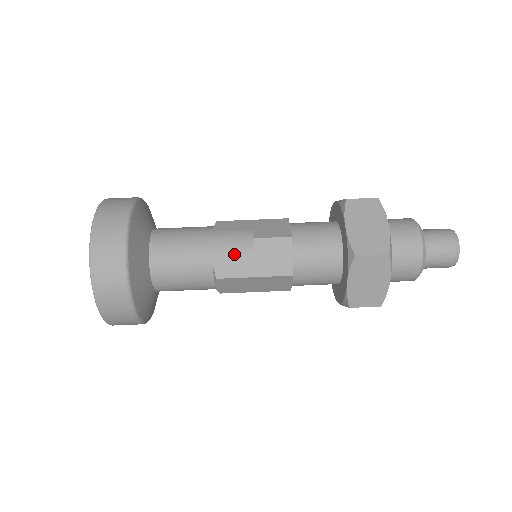
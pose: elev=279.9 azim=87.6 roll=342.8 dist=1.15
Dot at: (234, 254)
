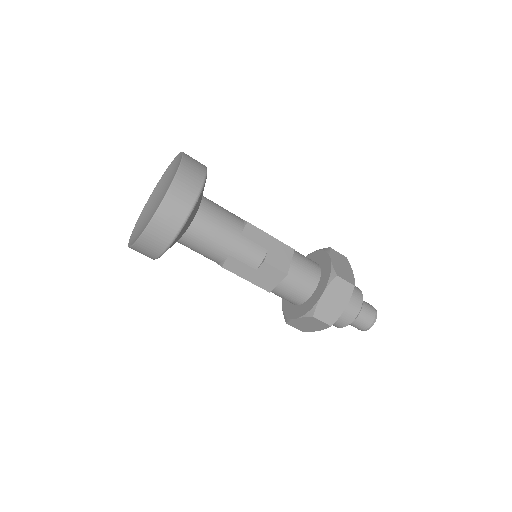
Dot at: (244, 262)
